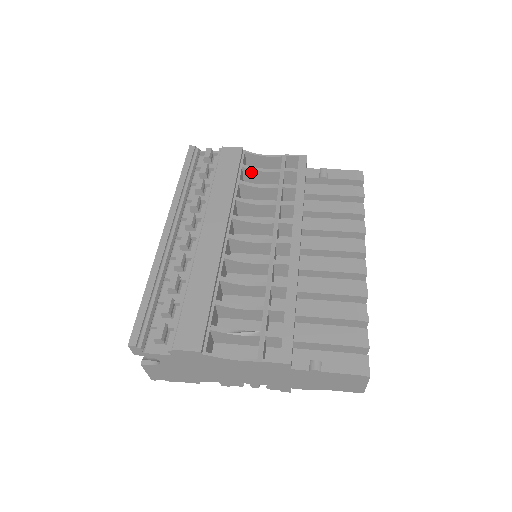
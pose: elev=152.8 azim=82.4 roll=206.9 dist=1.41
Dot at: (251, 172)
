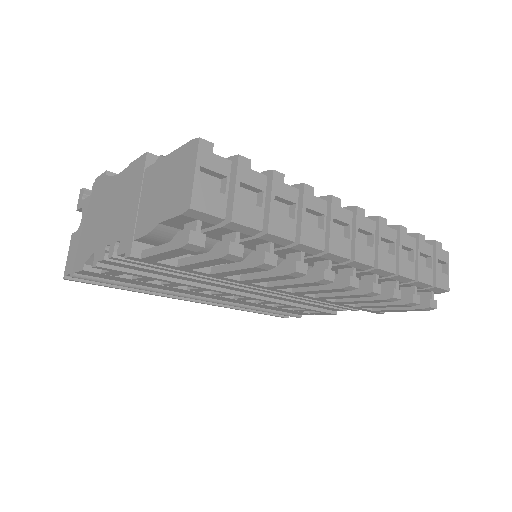
Dot at: occluded
